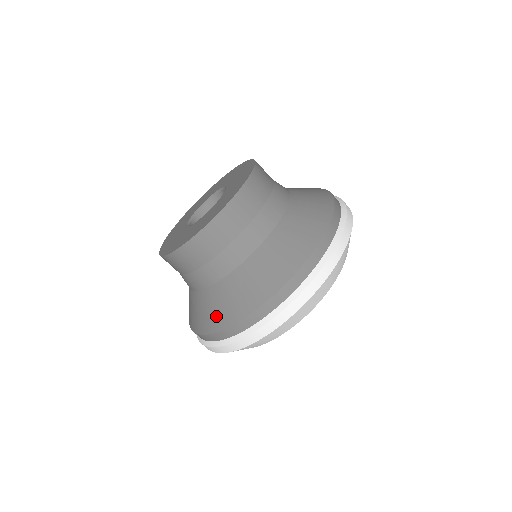
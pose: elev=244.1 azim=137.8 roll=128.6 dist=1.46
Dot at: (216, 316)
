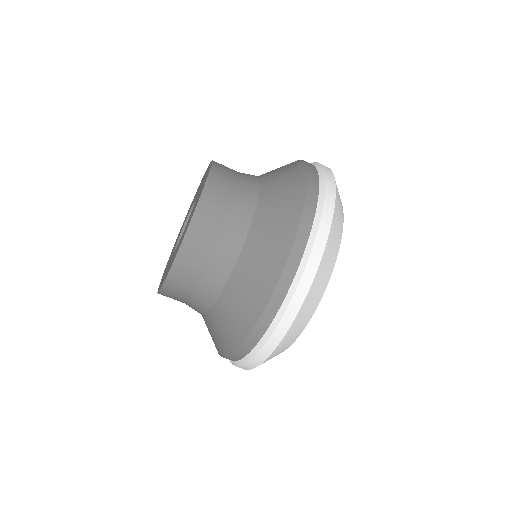
Dot at: (224, 340)
